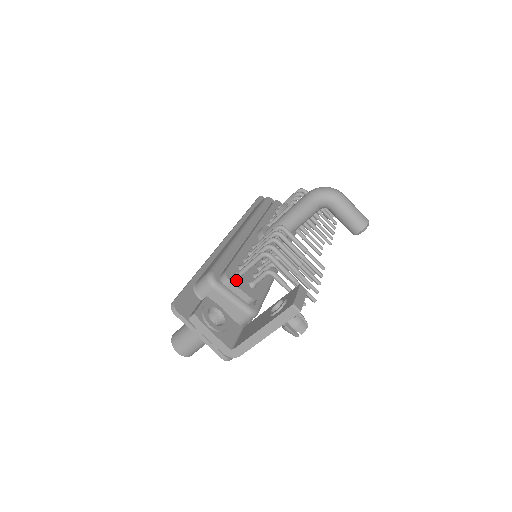
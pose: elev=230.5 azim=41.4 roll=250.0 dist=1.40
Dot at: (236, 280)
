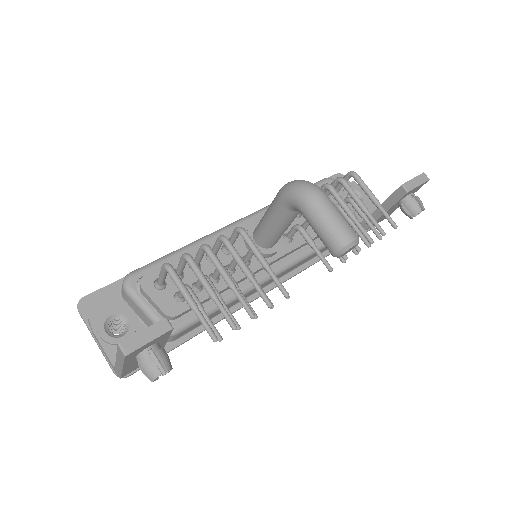
Dot at: (154, 288)
